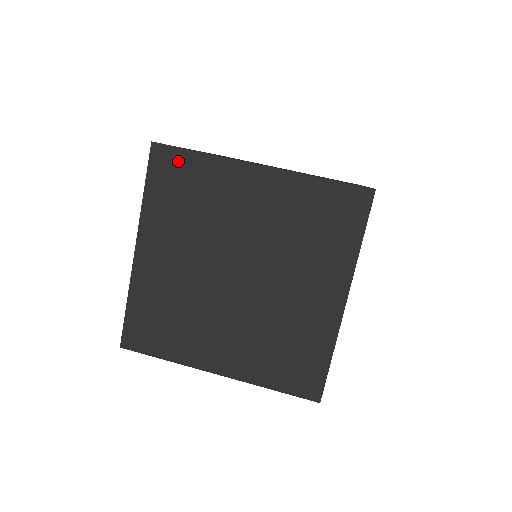
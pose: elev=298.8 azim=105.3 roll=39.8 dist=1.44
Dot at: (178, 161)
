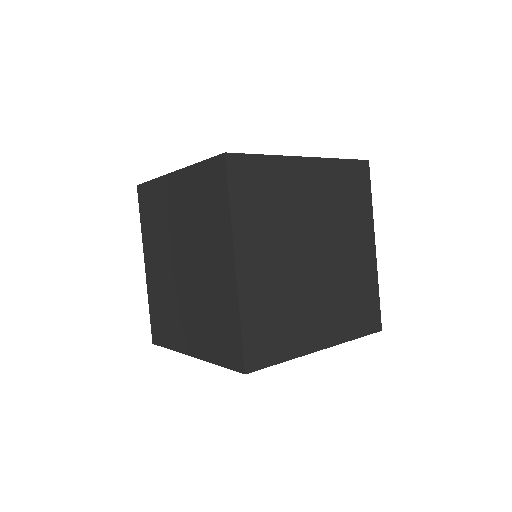
Dot at: (251, 167)
